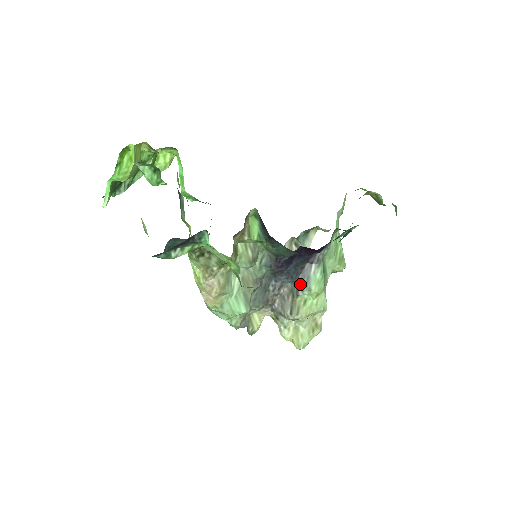
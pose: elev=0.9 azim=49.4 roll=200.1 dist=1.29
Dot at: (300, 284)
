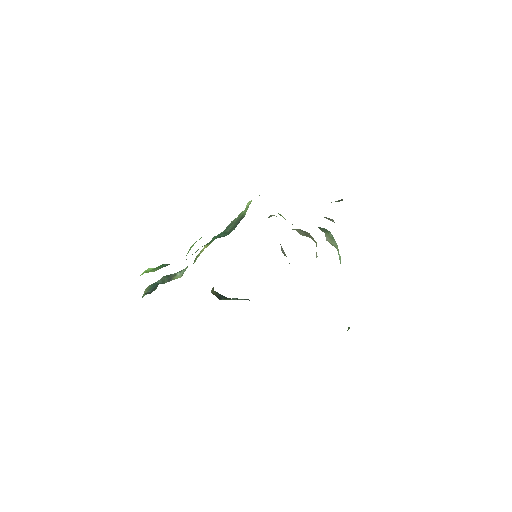
Dot at: (289, 263)
